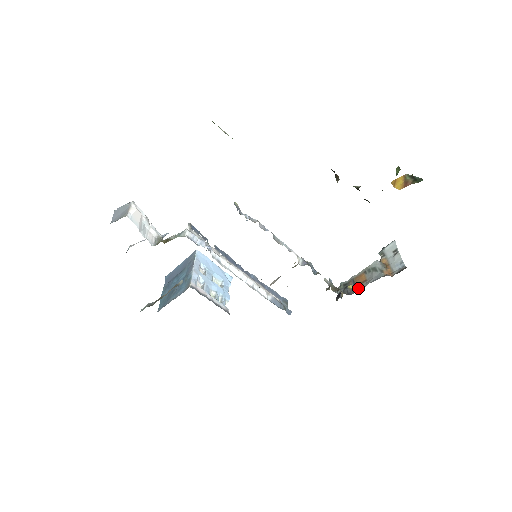
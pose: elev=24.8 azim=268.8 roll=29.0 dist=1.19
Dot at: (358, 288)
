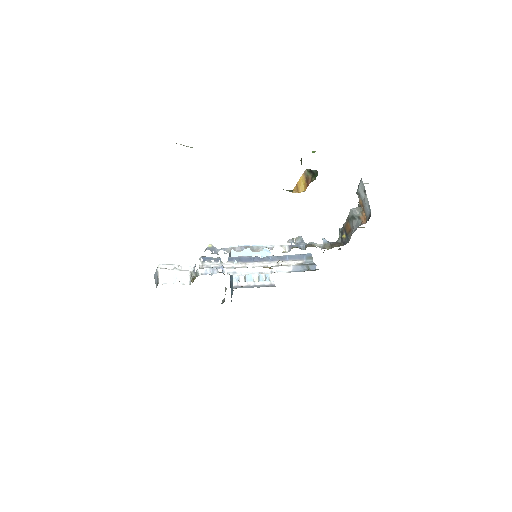
Dot at: (348, 238)
